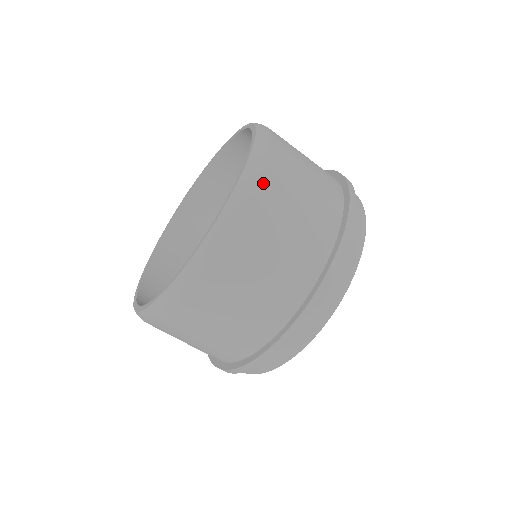
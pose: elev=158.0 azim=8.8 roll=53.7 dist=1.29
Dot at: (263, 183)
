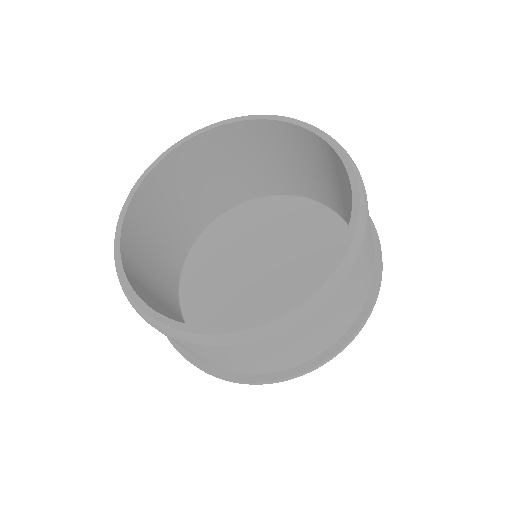
Dot at: (367, 202)
